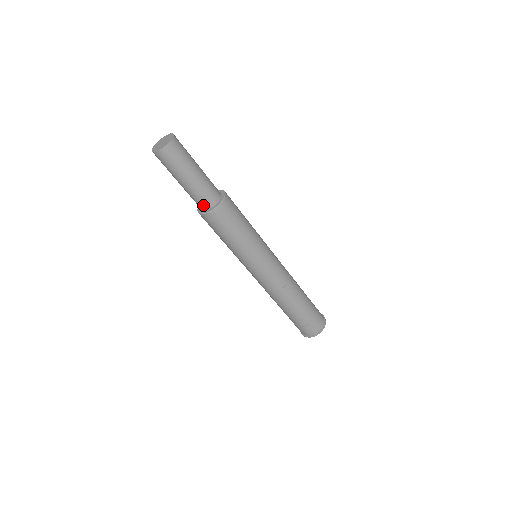
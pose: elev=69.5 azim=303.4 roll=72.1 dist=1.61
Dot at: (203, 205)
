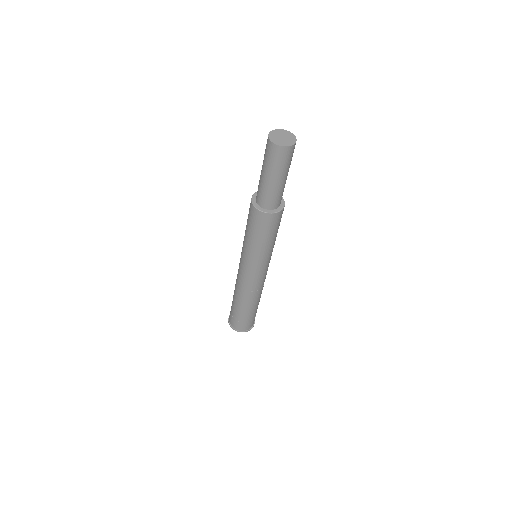
Dot at: (263, 202)
